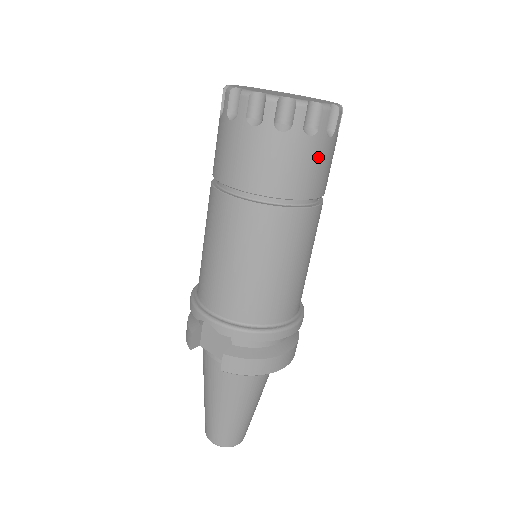
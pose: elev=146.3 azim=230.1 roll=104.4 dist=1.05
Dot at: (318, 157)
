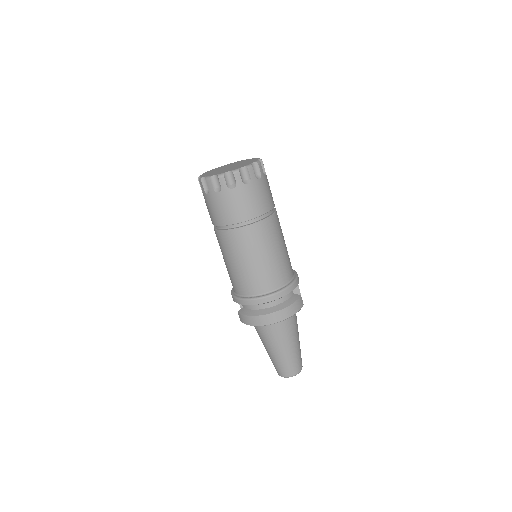
Dot at: (230, 201)
